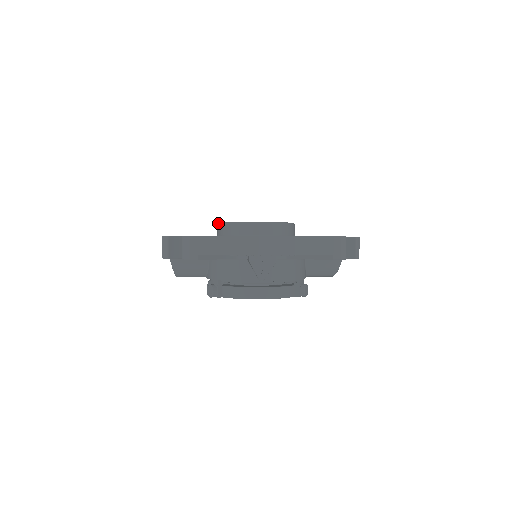
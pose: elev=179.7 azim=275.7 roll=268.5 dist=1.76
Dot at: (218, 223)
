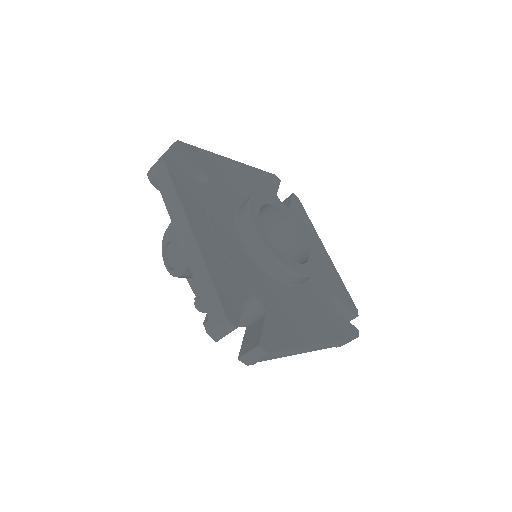
Dot at: (258, 235)
